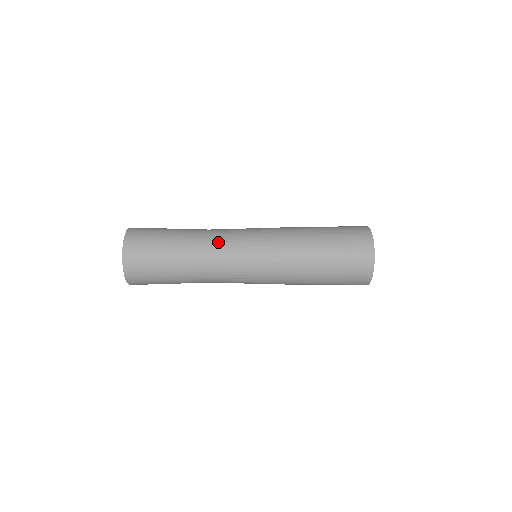
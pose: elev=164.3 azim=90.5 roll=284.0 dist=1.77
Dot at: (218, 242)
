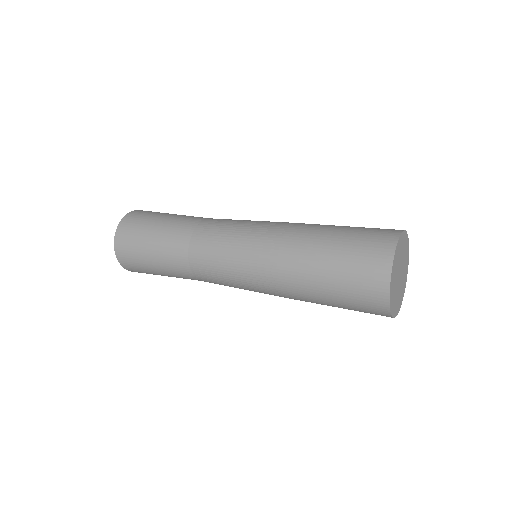
Dot at: (201, 240)
